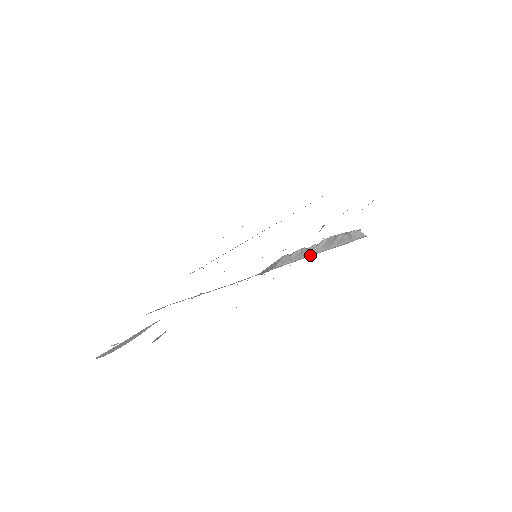
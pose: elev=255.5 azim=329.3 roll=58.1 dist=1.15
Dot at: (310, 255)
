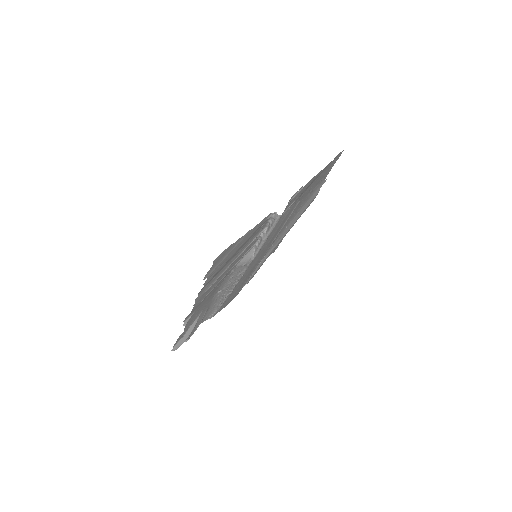
Dot at: (263, 241)
